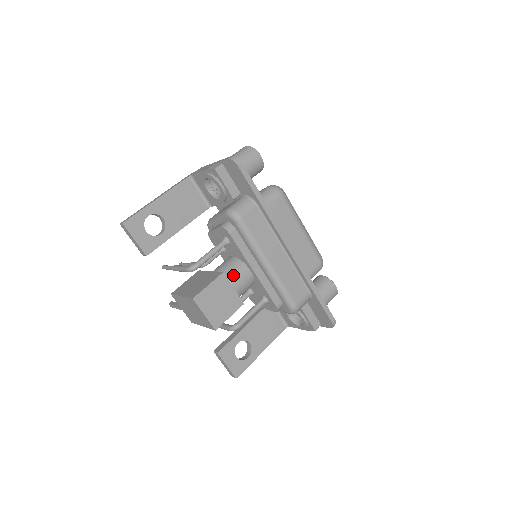
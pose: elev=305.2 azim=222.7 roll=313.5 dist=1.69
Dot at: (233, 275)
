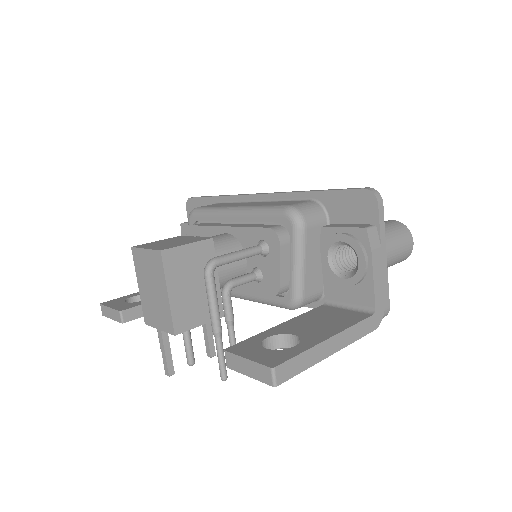
Dot at: occluded
